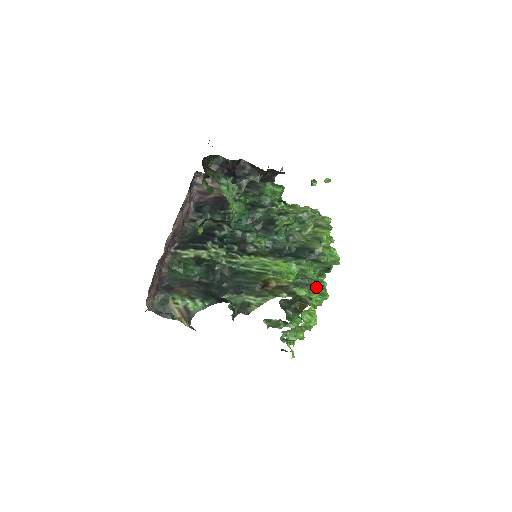
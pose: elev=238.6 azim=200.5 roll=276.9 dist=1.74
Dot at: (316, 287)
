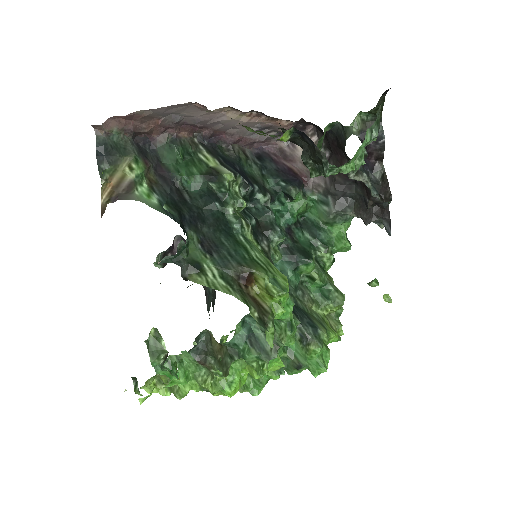
Dot at: occluded
